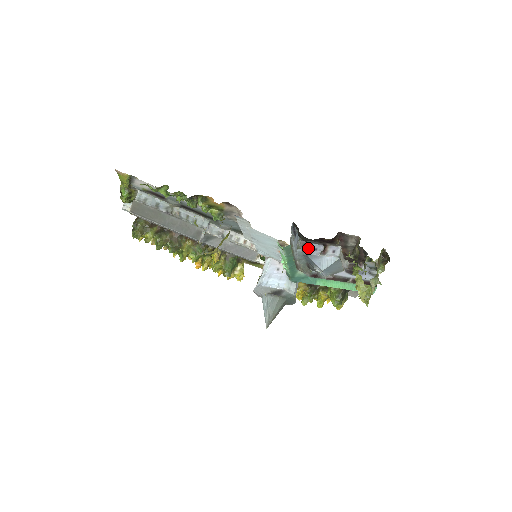
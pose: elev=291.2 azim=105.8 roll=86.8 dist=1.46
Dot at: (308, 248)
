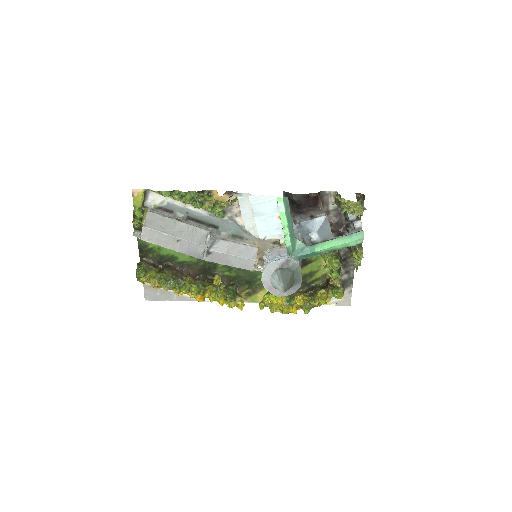
Dot at: (299, 223)
